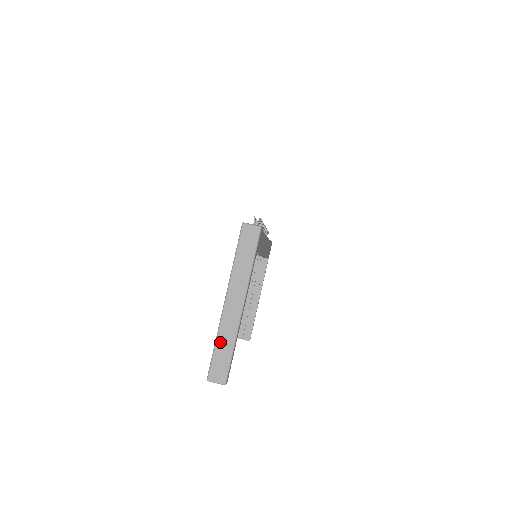
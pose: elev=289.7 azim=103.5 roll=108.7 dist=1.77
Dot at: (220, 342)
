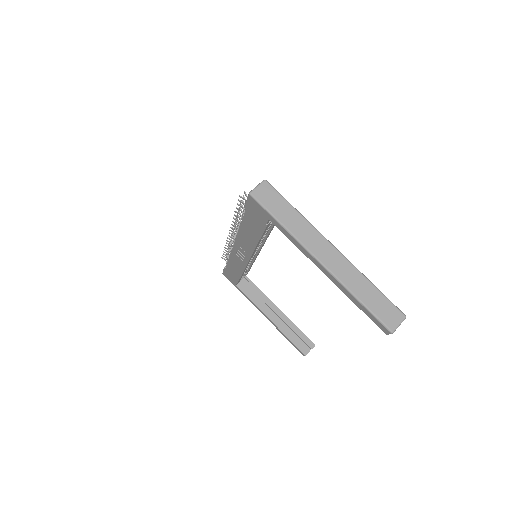
Dot at: (359, 293)
